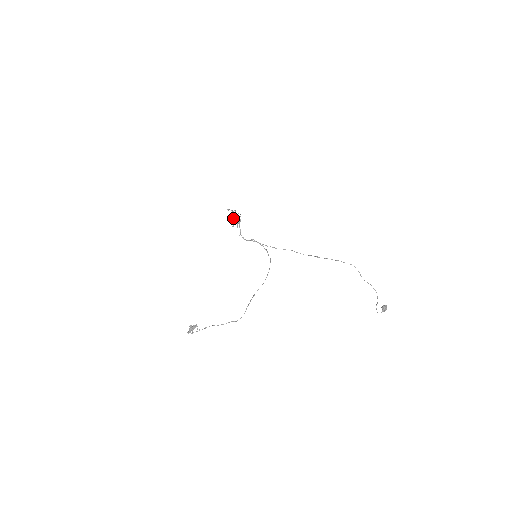
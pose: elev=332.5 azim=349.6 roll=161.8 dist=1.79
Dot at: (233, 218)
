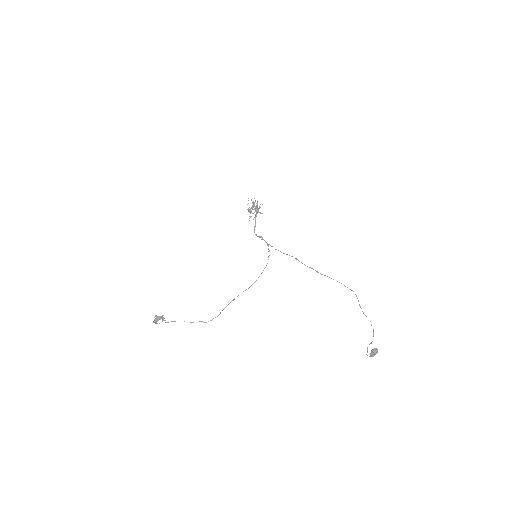
Dot at: (252, 209)
